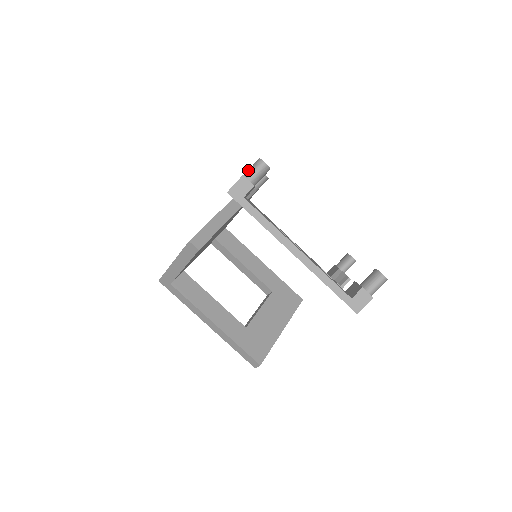
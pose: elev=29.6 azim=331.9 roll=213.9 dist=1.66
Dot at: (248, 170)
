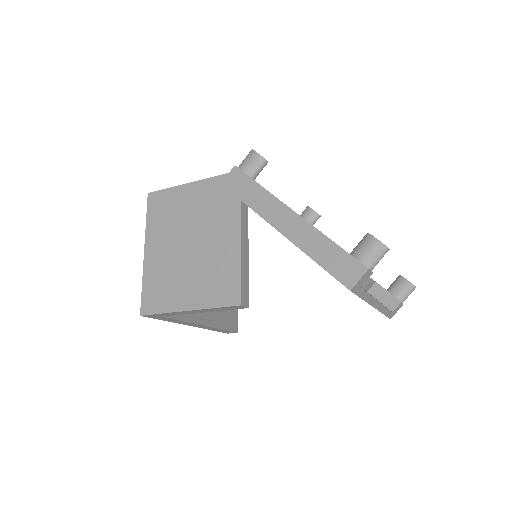
Dot at: (368, 257)
